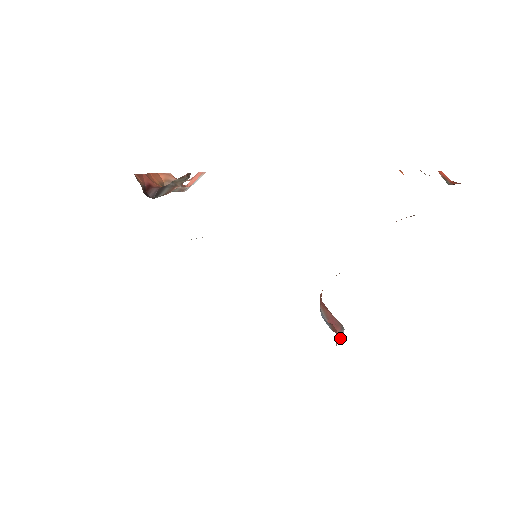
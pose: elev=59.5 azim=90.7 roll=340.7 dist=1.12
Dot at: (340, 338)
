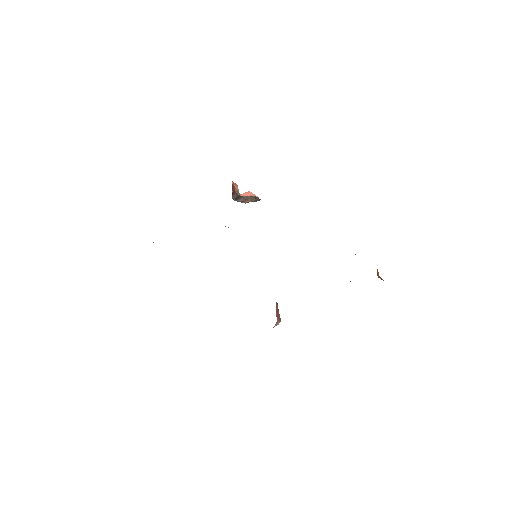
Dot at: (276, 325)
